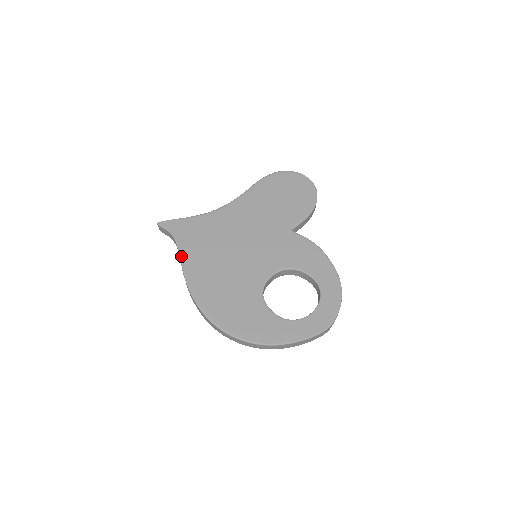
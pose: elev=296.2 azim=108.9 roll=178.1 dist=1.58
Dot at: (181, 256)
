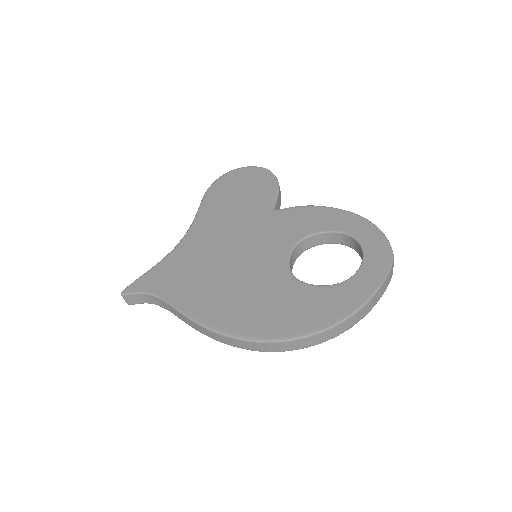
Dot at: (173, 305)
